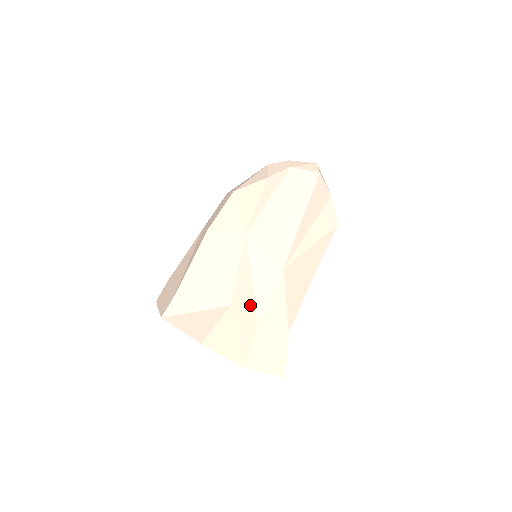
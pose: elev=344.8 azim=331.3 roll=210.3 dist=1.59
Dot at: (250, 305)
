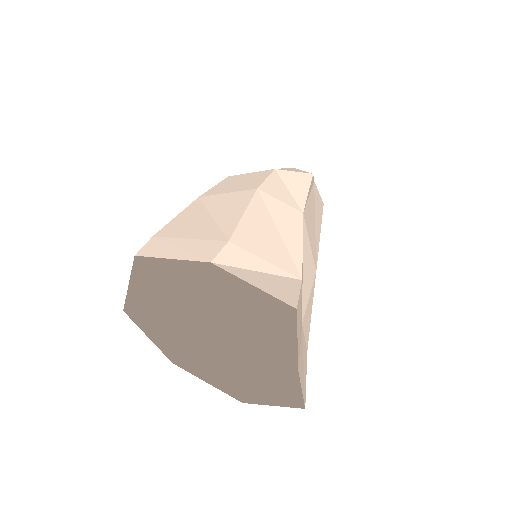
Dot at: occluded
